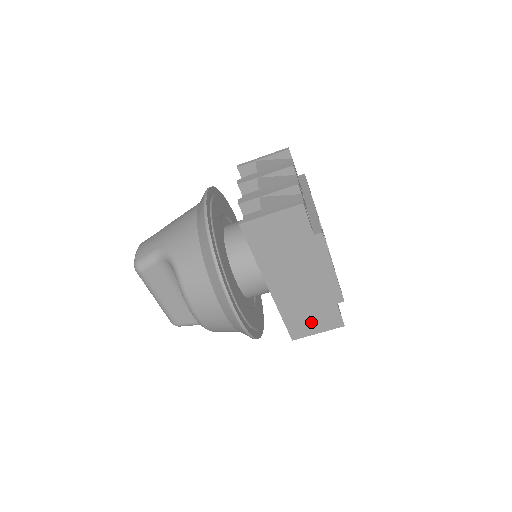
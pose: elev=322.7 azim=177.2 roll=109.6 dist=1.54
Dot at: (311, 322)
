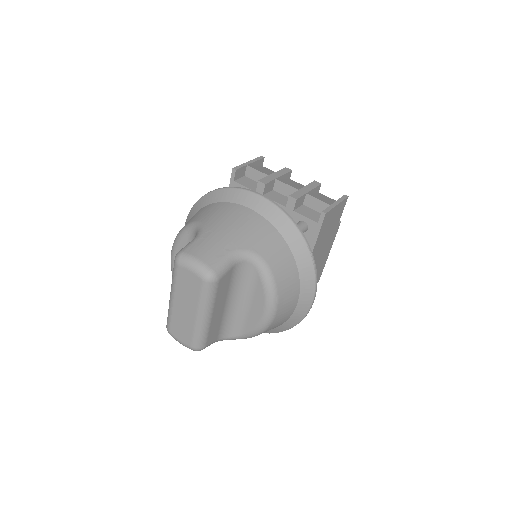
Dot at: occluded
